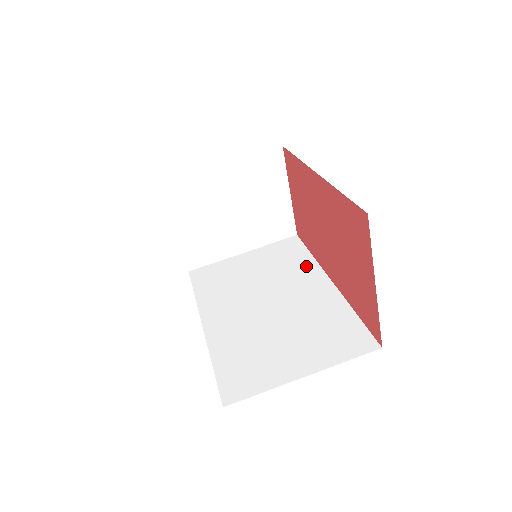
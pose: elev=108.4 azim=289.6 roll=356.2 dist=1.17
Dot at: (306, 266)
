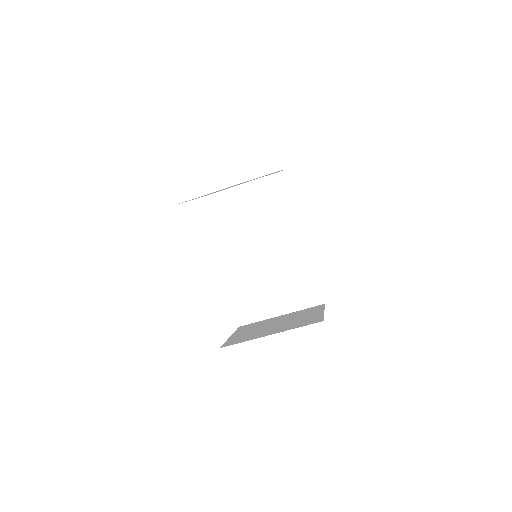
Dot at: (289, 216)
